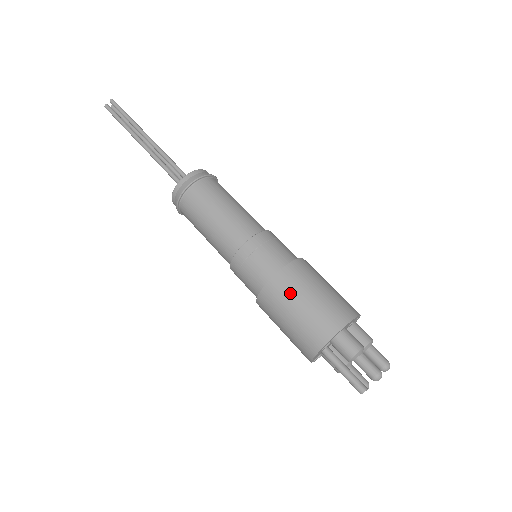
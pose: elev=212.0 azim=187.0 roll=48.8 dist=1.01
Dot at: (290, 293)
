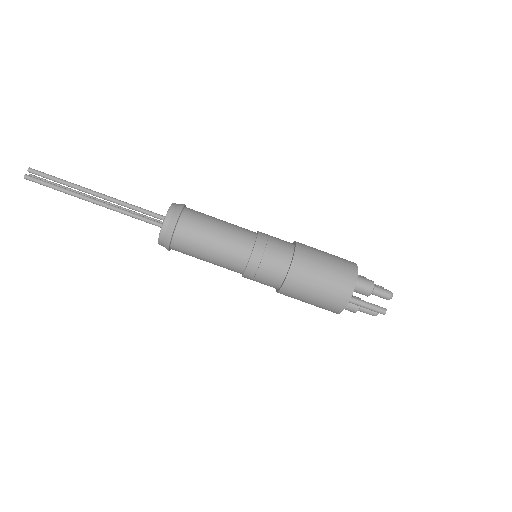
Dot at: (311, 266)
